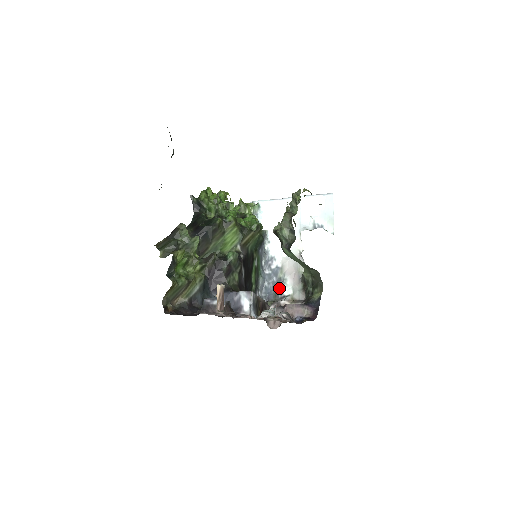
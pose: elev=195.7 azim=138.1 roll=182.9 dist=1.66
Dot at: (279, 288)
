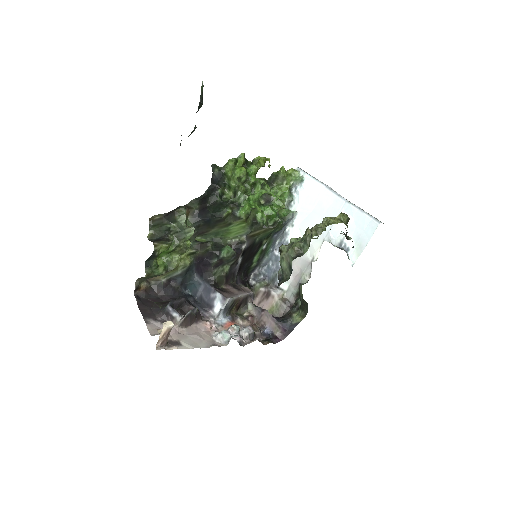
Dot at: occluded
